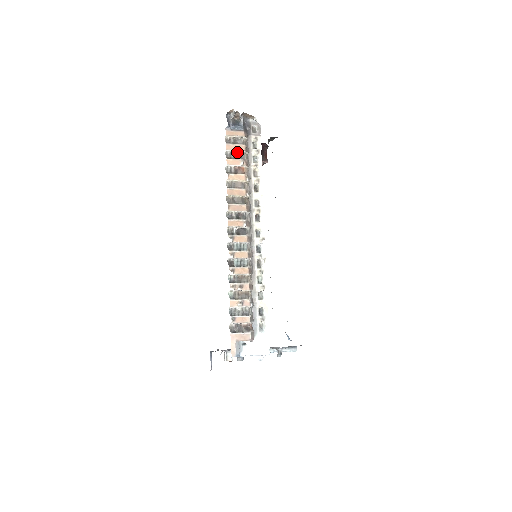
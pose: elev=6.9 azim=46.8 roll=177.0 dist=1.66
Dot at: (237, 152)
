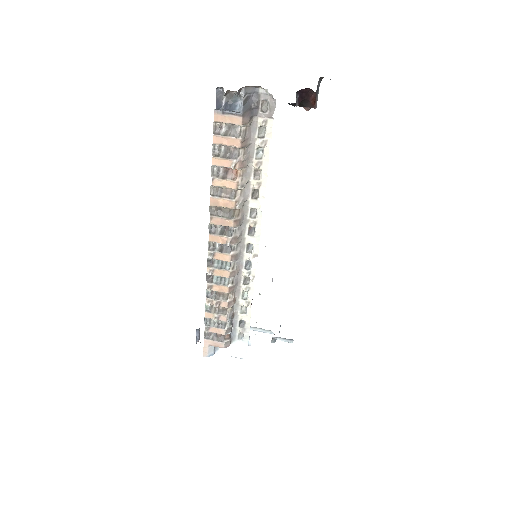
Dot at: (229, 147)
